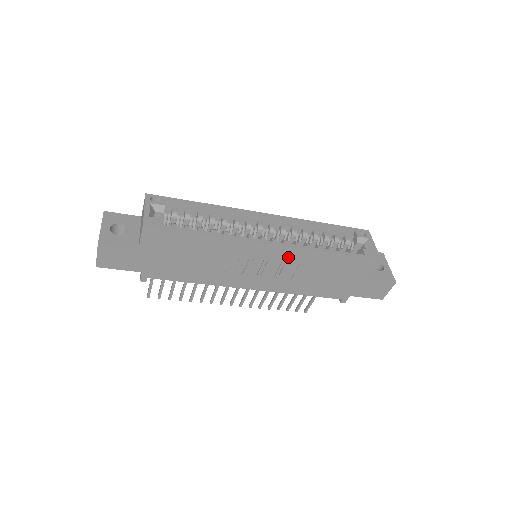
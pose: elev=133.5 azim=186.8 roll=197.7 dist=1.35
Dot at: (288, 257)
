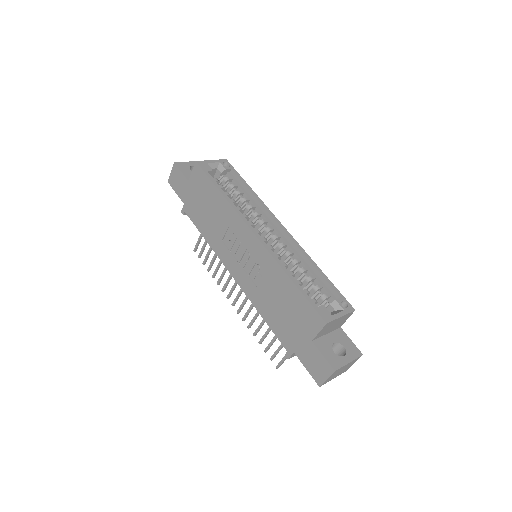
Dot at: (261, 257)
